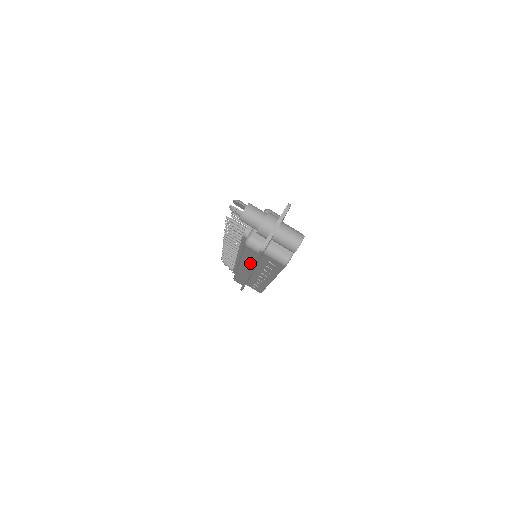
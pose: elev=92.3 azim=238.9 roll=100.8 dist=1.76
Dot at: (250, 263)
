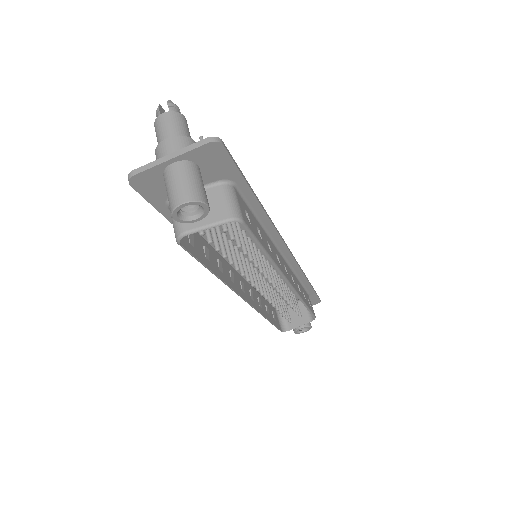
Dot at: occluded
